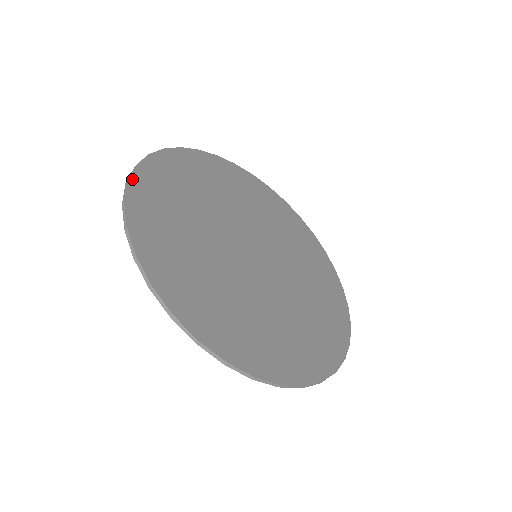
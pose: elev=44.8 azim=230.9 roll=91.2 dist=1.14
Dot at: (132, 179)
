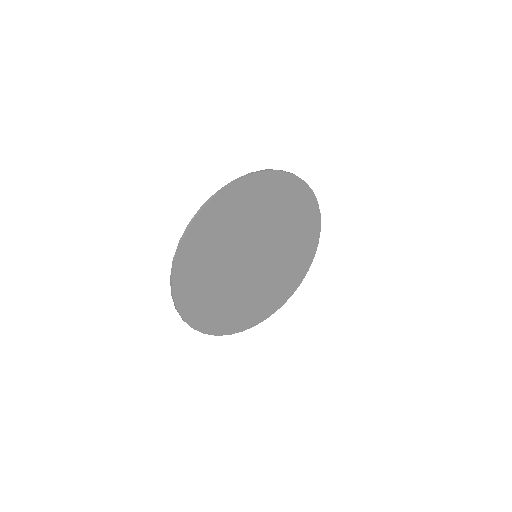
Dot at: (177, 258)
